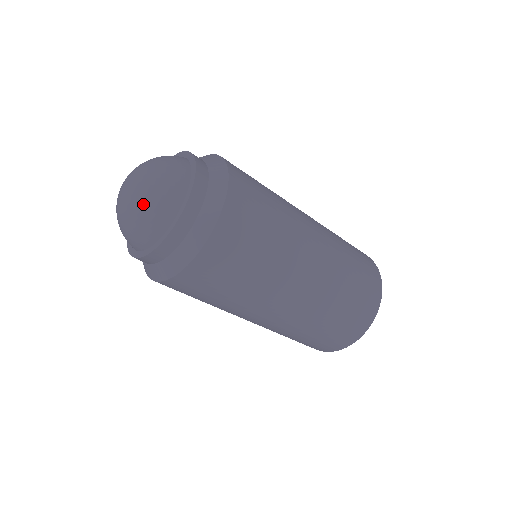
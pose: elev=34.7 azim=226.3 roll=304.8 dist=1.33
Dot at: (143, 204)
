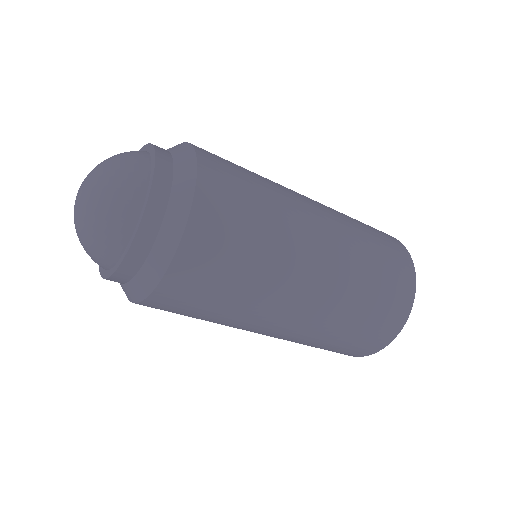
Dot at: (81, 241)
